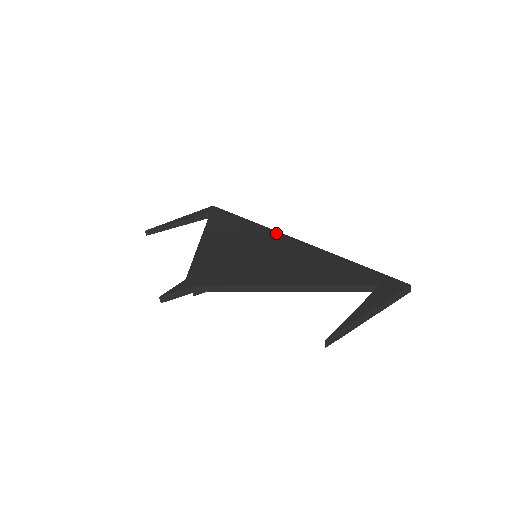
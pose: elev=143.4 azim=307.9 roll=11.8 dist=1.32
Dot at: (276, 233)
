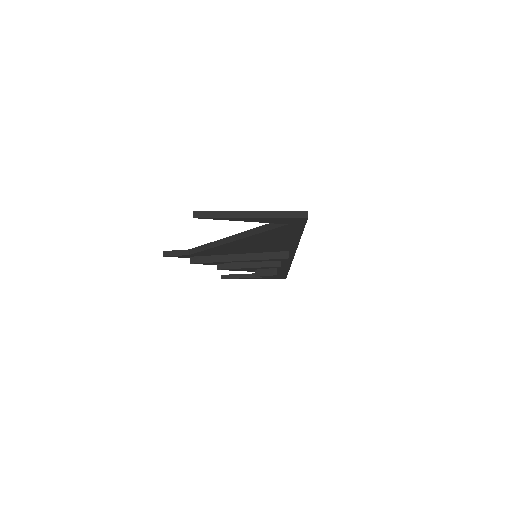
Dot at: occluded
